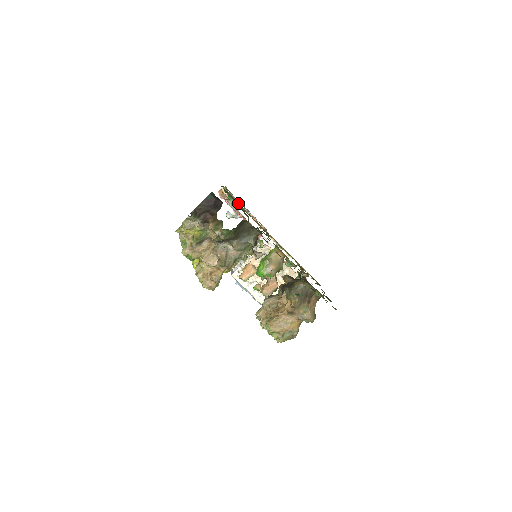
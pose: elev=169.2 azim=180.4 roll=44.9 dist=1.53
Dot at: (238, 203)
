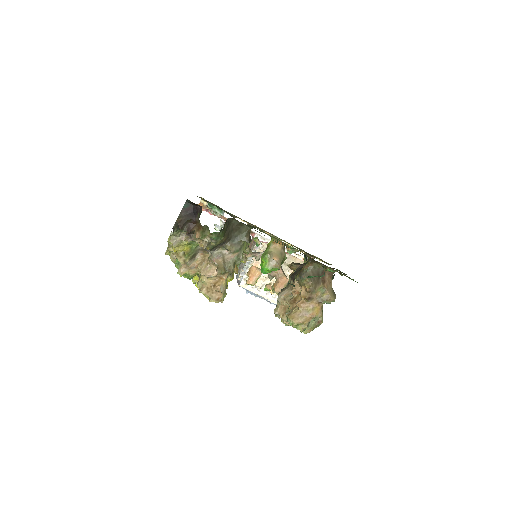
Dot at: occluded
